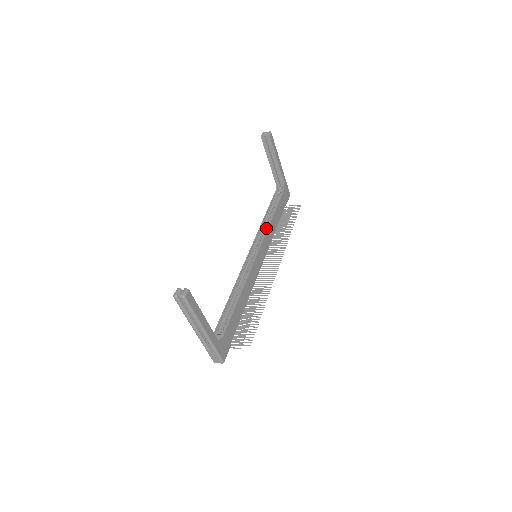
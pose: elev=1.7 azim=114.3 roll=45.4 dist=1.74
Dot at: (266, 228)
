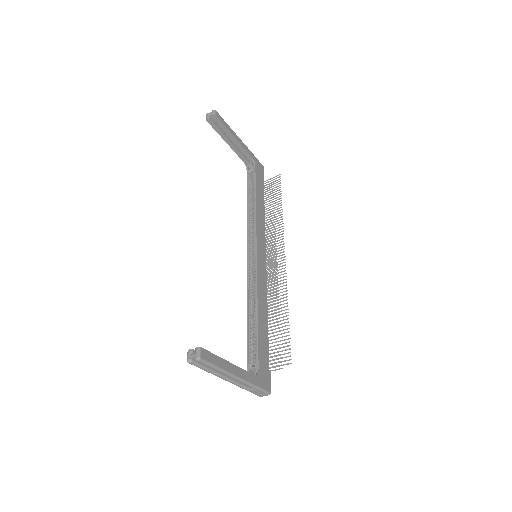
Dot at: (254, 219)
